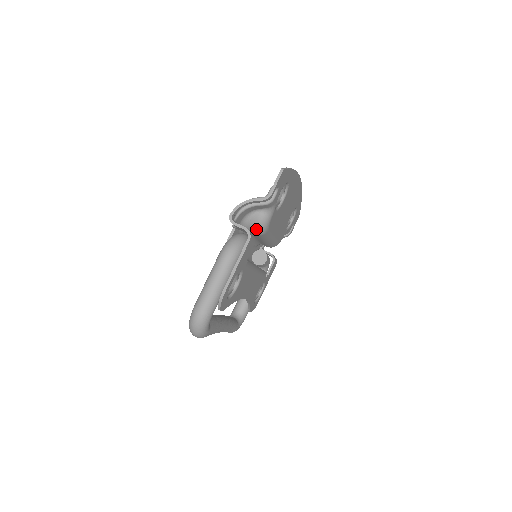
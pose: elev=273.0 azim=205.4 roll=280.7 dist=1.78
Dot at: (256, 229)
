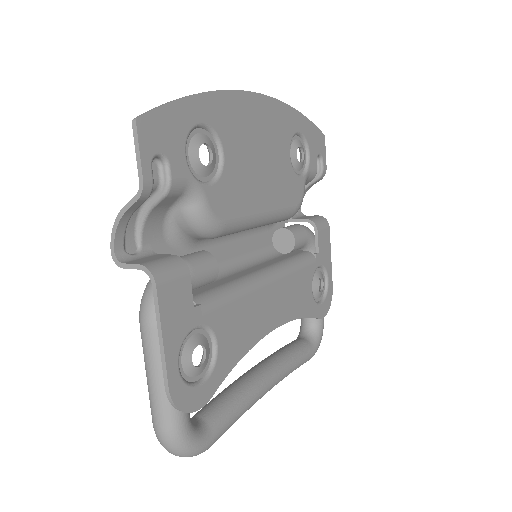
Dot at: (198, 235)
